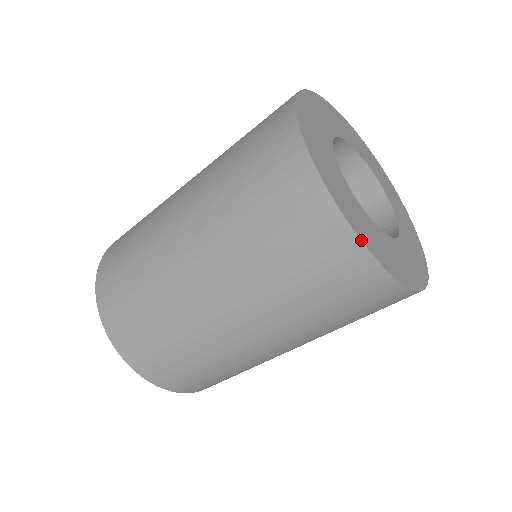
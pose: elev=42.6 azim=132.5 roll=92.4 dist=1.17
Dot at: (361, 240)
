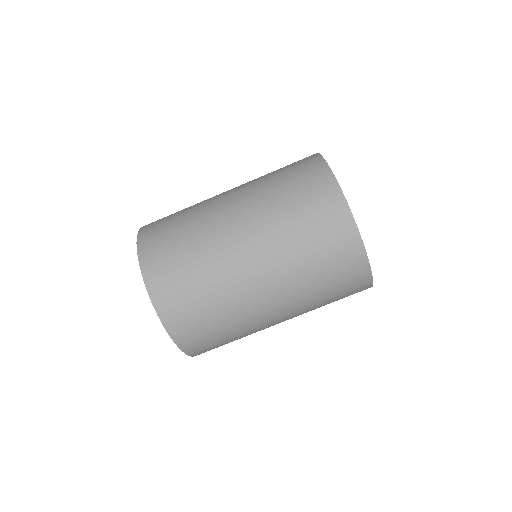
Dot at: (332, 172)
